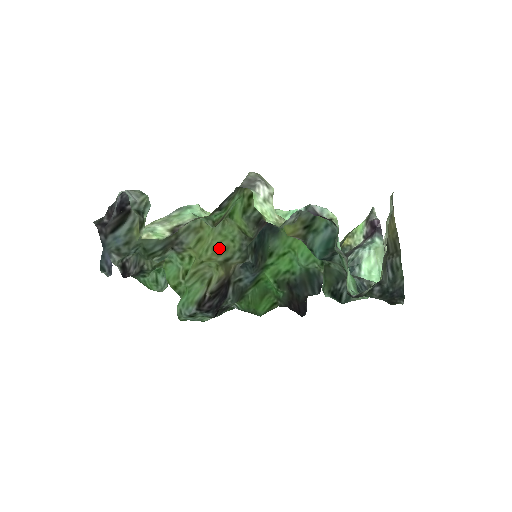
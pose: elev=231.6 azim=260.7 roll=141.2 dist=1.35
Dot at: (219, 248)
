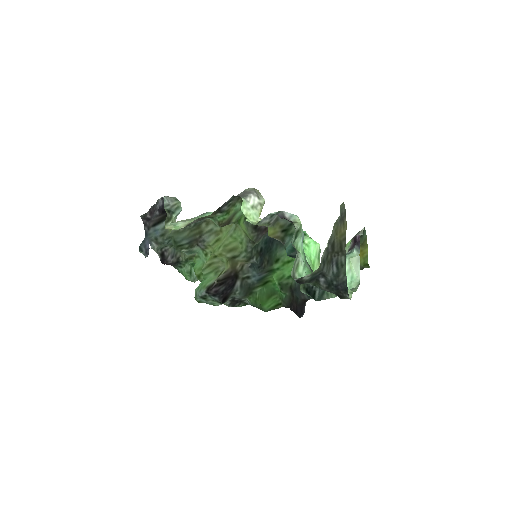
Dot at: (229, 247)
